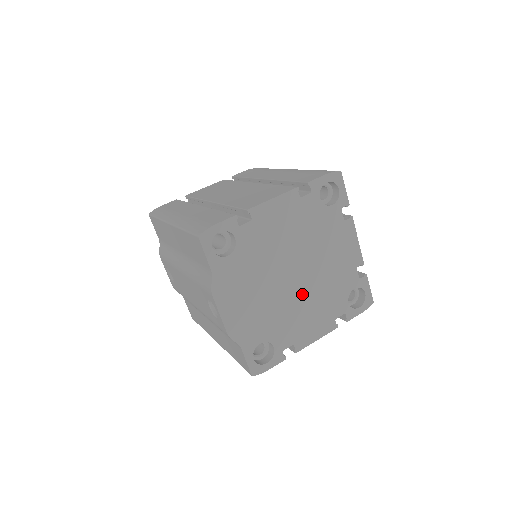
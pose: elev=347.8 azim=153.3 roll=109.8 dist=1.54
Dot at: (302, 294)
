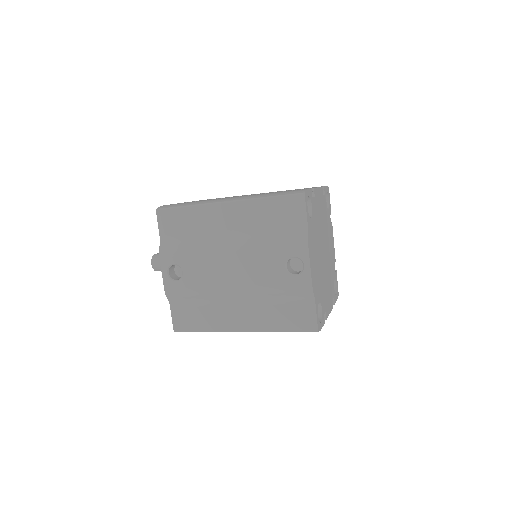
Dot at: (326, 270)
